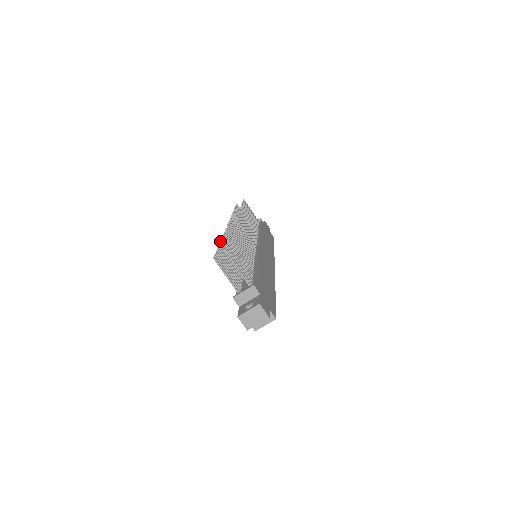
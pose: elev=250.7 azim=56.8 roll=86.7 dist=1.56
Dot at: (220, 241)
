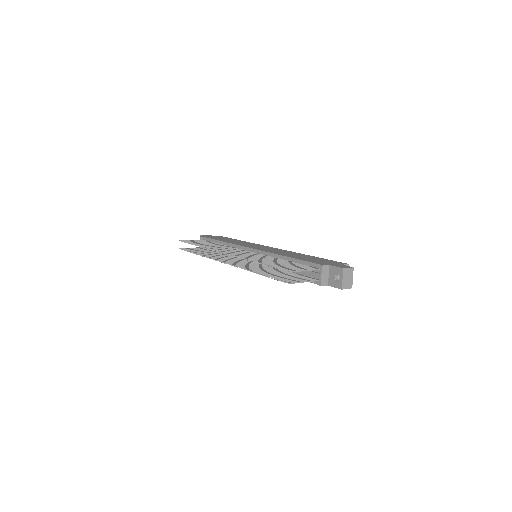
Dot at: occluded
